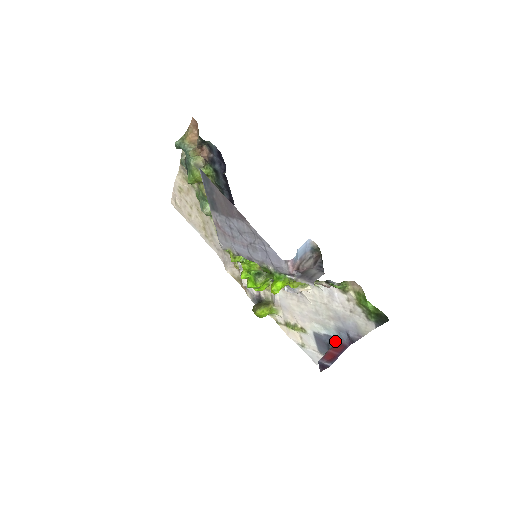
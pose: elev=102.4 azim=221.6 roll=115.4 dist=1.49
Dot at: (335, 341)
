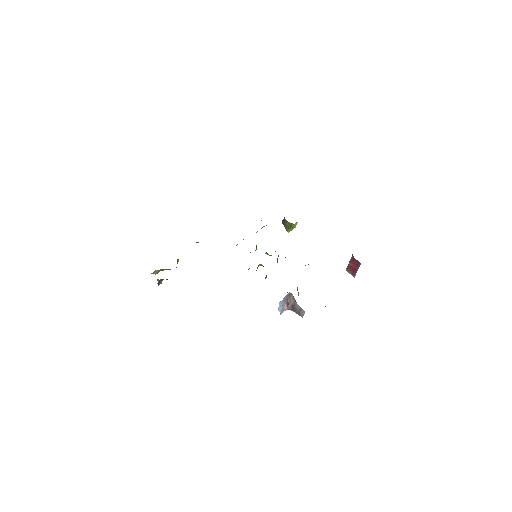
Dot at: occluded
